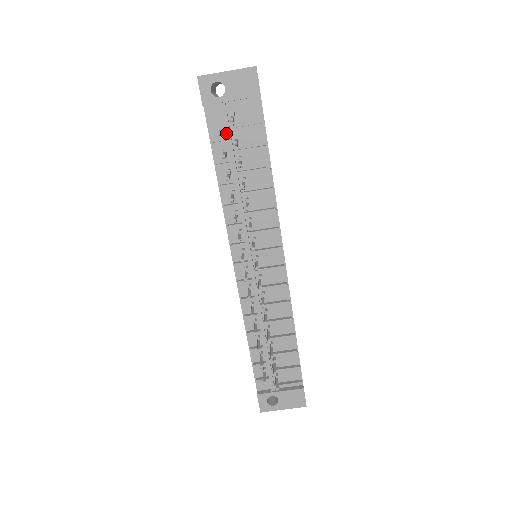
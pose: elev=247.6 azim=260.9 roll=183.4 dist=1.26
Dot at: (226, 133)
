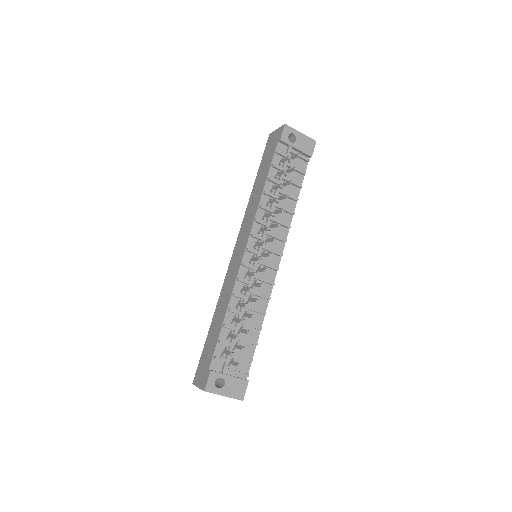
Dot at: (284, 163)
